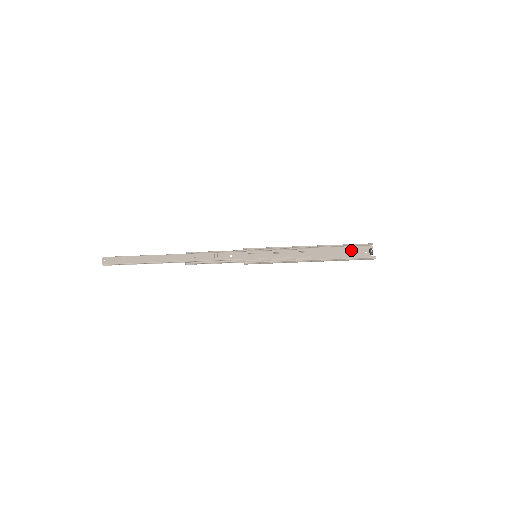
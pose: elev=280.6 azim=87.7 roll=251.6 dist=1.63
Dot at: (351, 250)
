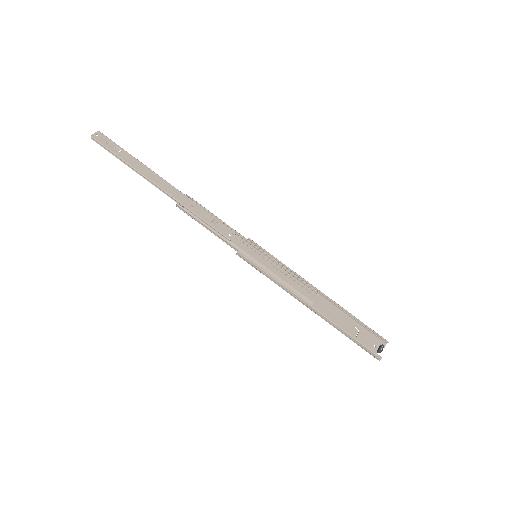
Dot at: (360, 330)
